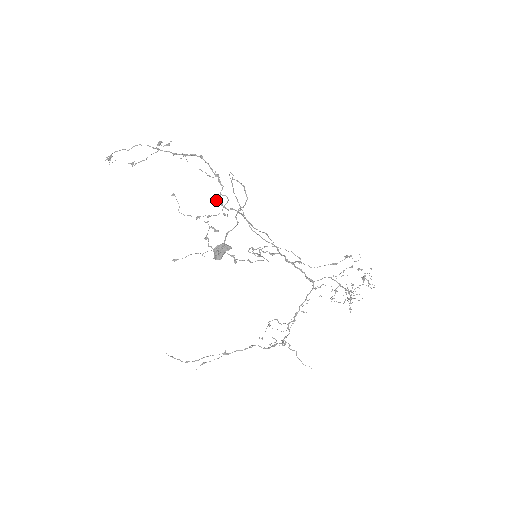
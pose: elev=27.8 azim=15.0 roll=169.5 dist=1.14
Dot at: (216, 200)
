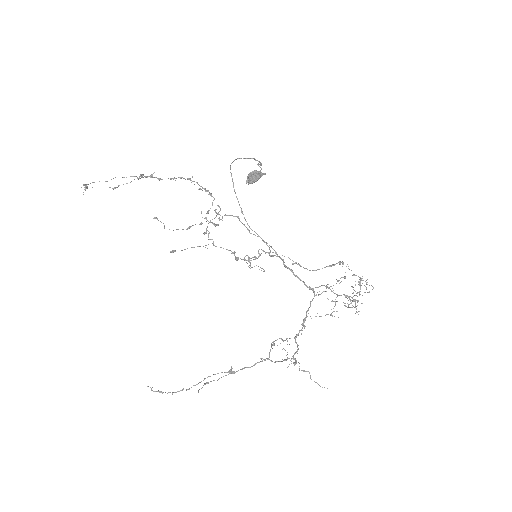
Dot at: (207, 211)
